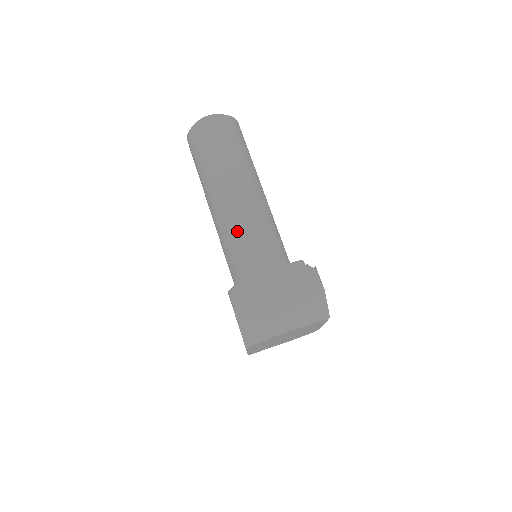
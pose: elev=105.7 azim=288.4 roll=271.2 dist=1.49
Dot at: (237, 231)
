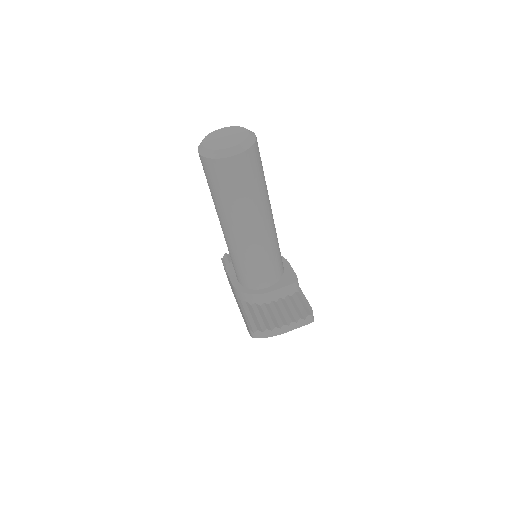
Dot at: (250, 259)
